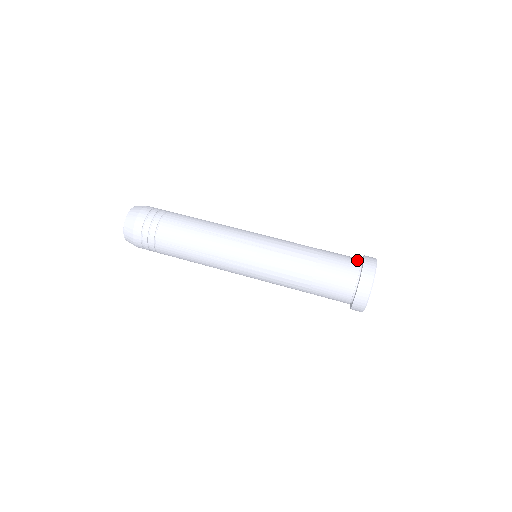
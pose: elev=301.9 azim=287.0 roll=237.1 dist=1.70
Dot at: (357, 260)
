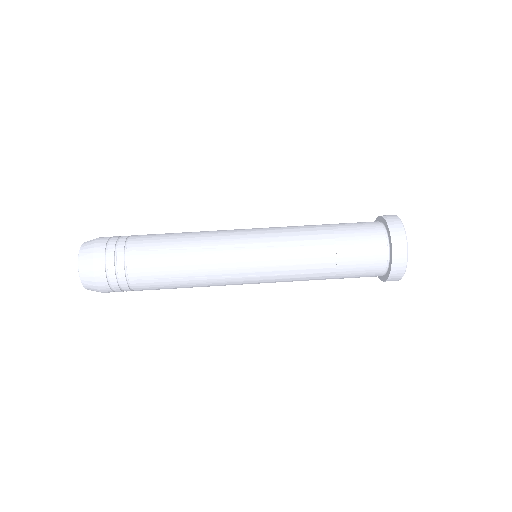
Dot at: (383, 251)
